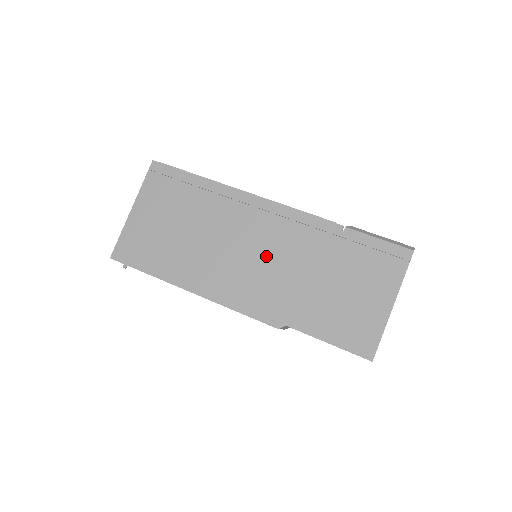
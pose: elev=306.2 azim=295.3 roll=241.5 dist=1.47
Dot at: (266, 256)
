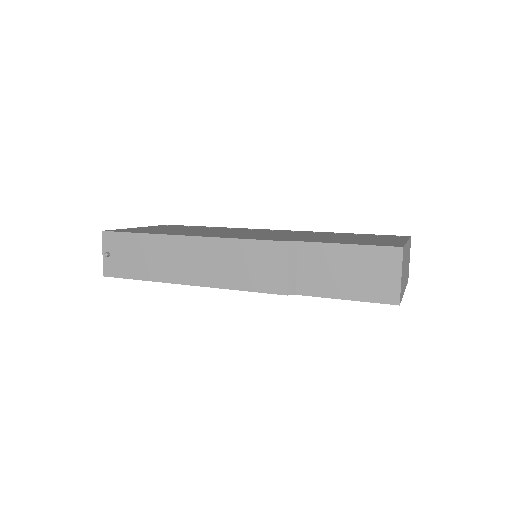
Dot at: occluded
